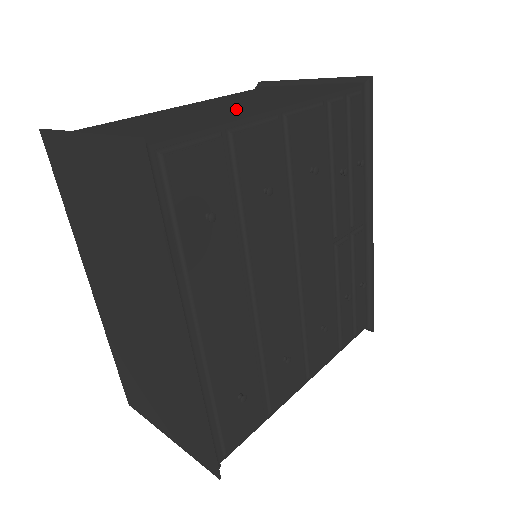
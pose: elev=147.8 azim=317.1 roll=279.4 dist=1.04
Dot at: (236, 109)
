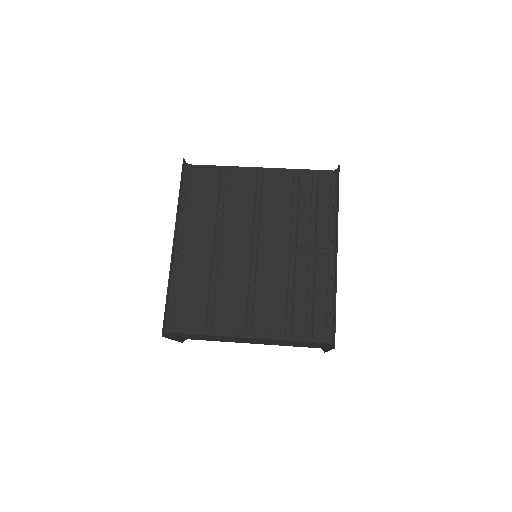
Dot at: occluded
